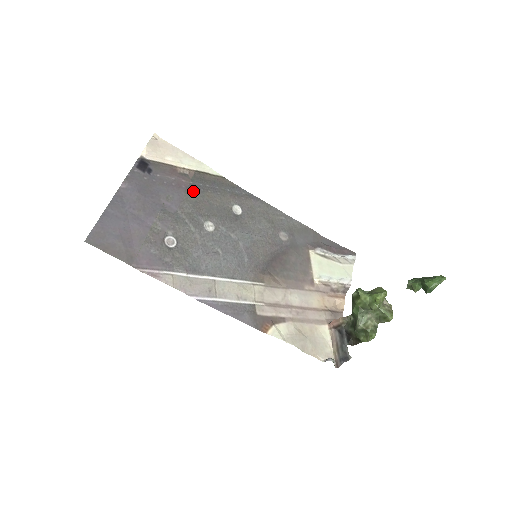
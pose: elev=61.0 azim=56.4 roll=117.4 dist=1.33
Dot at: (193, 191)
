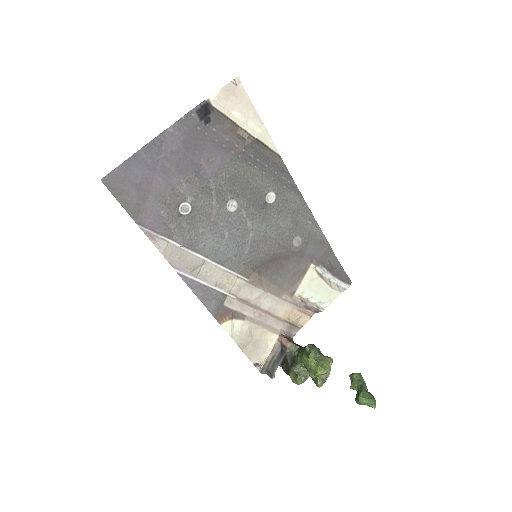
Dot at: (239, 161)
